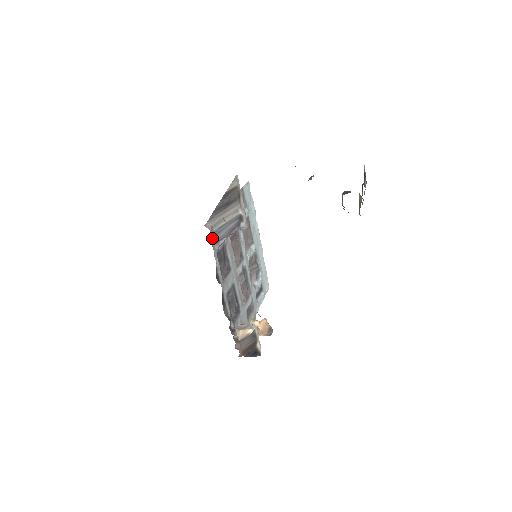
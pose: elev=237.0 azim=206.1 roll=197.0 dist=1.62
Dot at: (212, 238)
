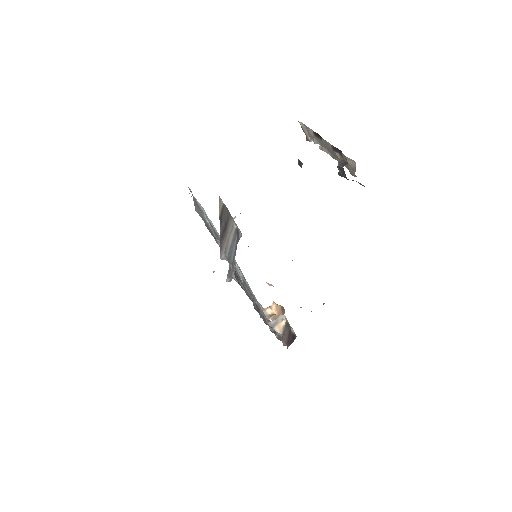
Dot at: (230, 266)
